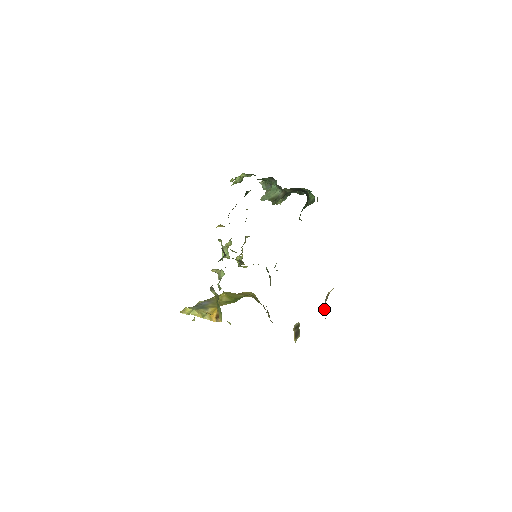
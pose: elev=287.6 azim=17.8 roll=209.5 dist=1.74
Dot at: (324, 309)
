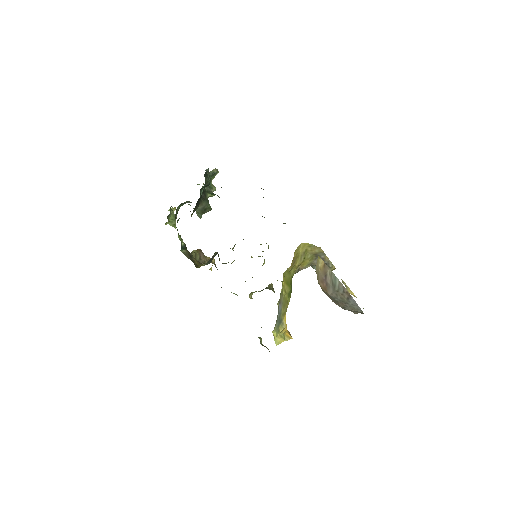
Dot at: (334, 283)
